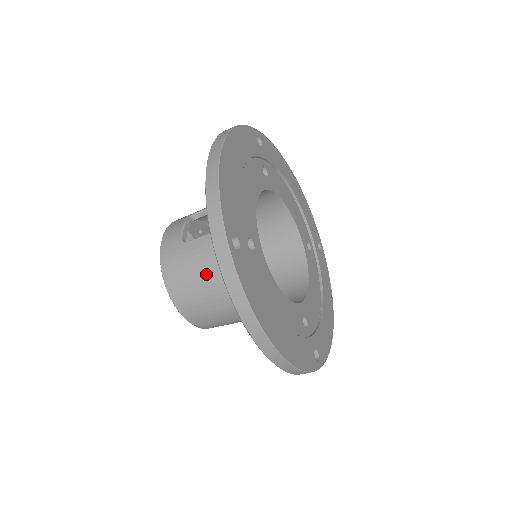
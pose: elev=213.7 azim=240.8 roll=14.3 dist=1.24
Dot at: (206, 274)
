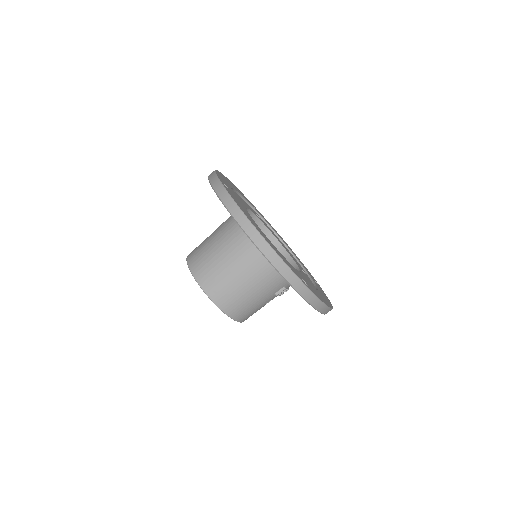
Dot at: (215, 244)
